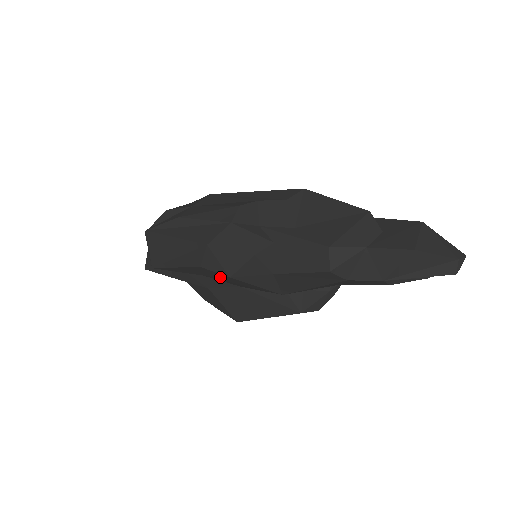
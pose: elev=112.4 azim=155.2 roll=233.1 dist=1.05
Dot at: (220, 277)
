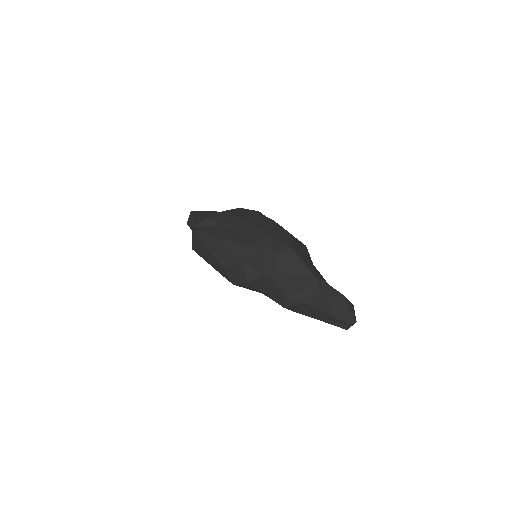
Dot at: occluded
